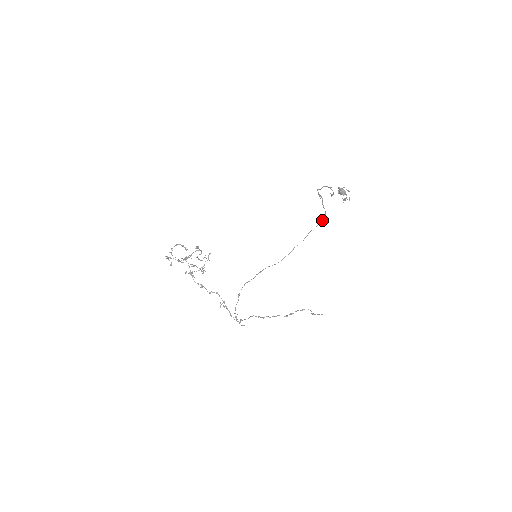
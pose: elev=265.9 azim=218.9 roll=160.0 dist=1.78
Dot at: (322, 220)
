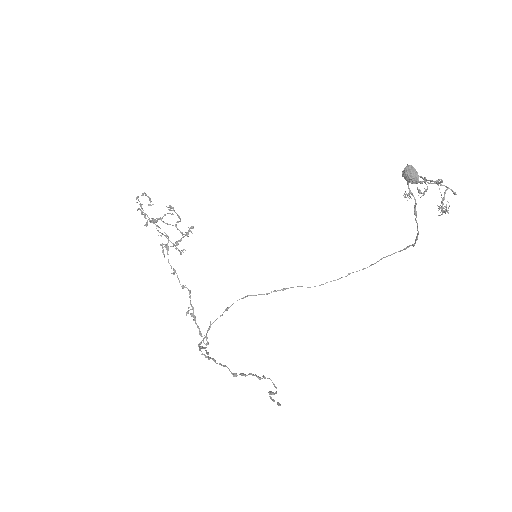
Dot at: occluded
